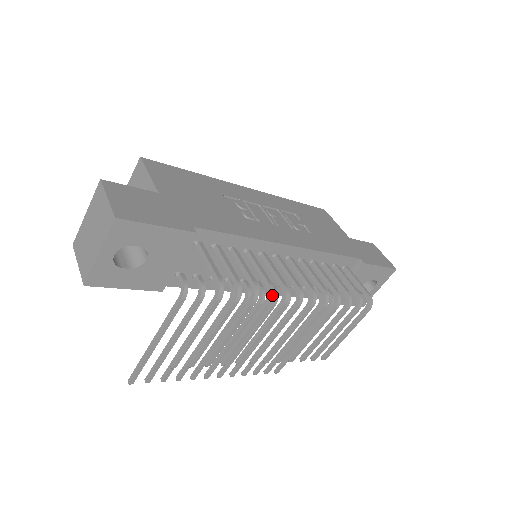
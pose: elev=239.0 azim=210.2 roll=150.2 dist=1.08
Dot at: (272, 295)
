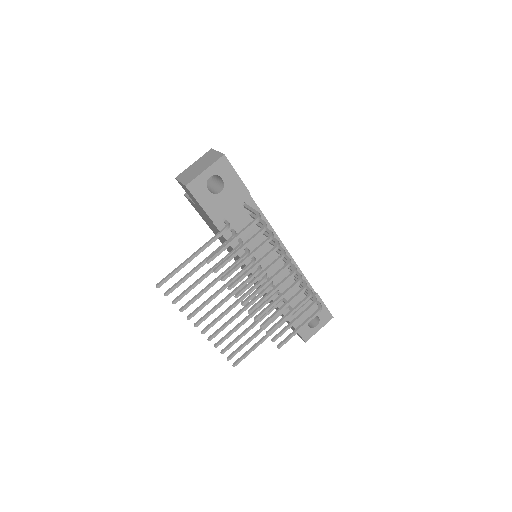
Dot at: (278, 245)
